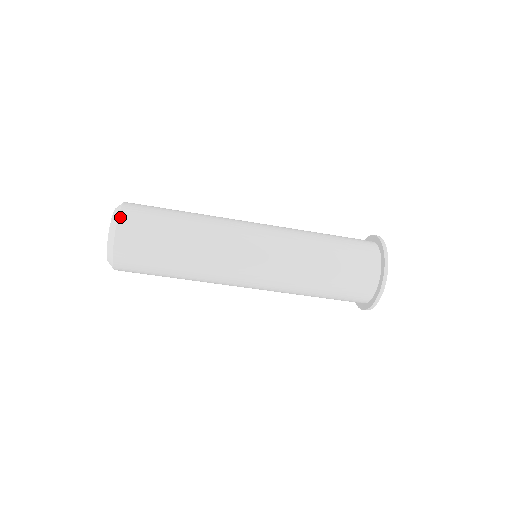
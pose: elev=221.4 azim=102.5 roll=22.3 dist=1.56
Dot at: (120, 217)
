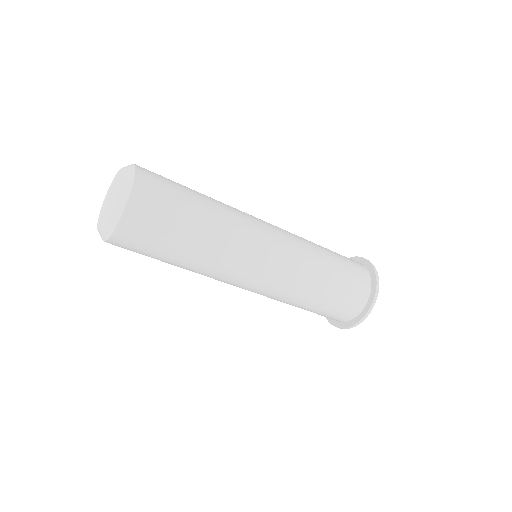
Dot at: (129, 204)
